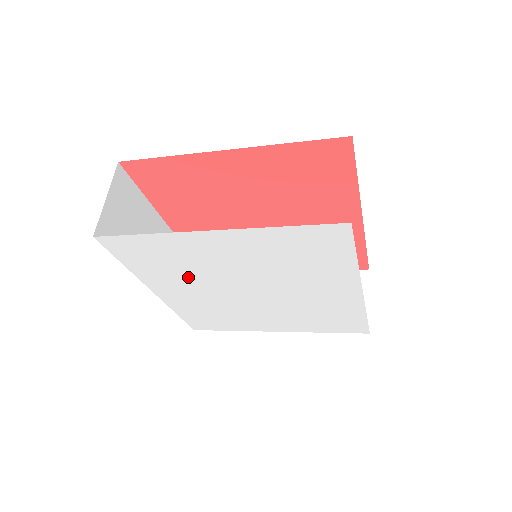
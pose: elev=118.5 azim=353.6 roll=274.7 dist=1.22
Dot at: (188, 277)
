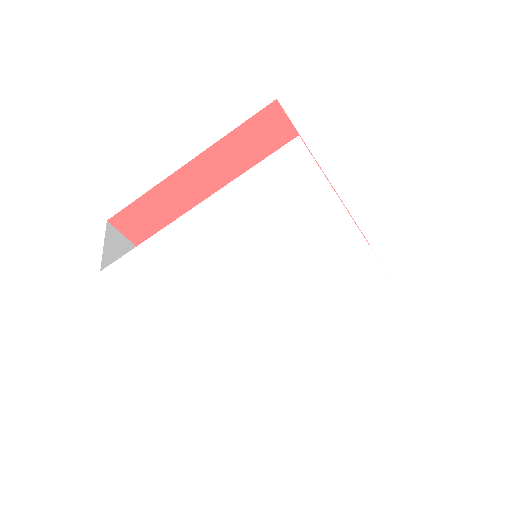
Dot at: (200, 289)
